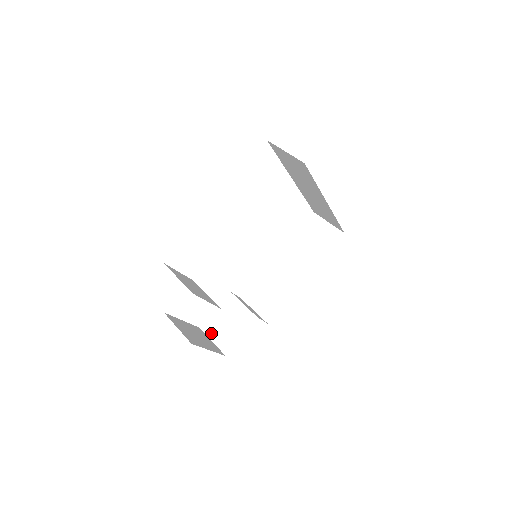
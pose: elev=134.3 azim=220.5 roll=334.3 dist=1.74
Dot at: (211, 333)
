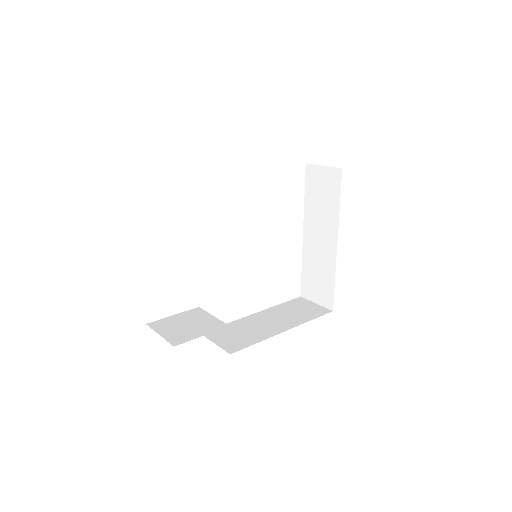
Dot at: (161, 329)
